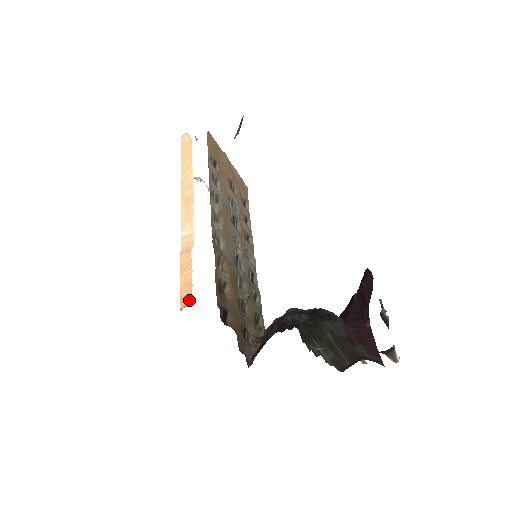
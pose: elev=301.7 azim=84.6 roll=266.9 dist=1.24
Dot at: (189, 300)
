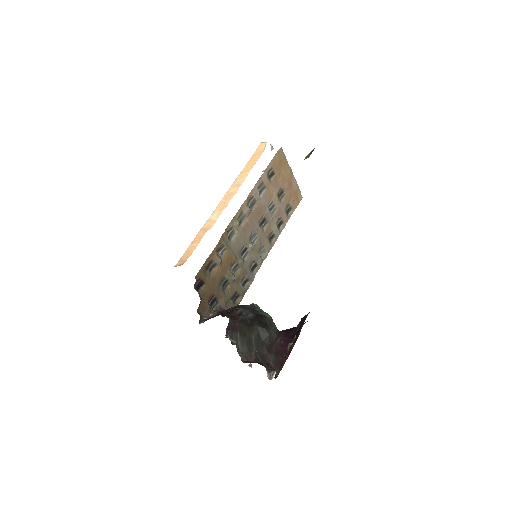
Dot at: (183, 263)
